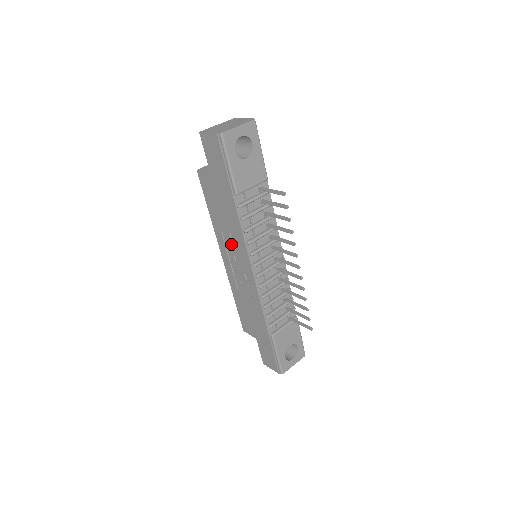
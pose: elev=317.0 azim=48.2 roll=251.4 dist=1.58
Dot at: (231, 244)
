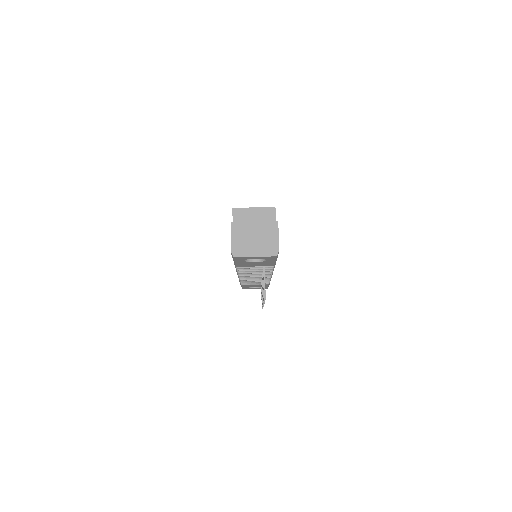
Dot at: occluded
